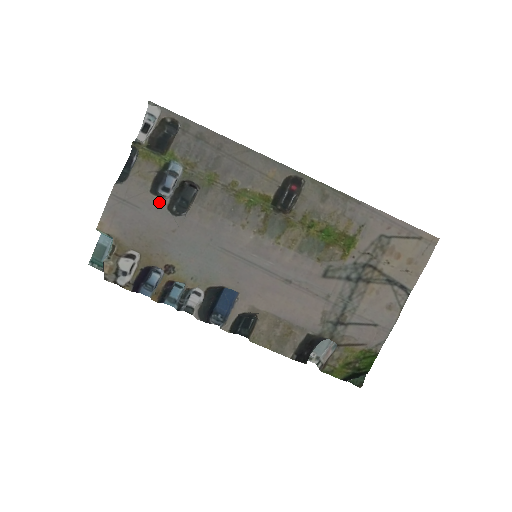
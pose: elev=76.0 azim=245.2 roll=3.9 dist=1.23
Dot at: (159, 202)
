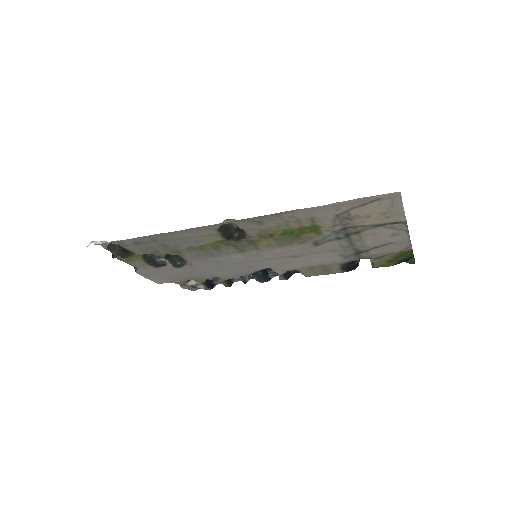
Dot at: (167, 268)
